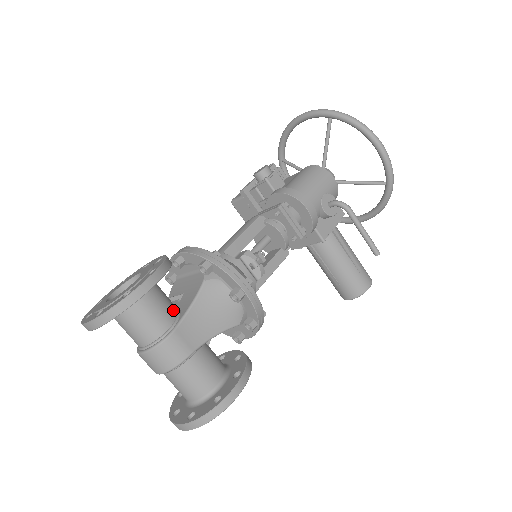
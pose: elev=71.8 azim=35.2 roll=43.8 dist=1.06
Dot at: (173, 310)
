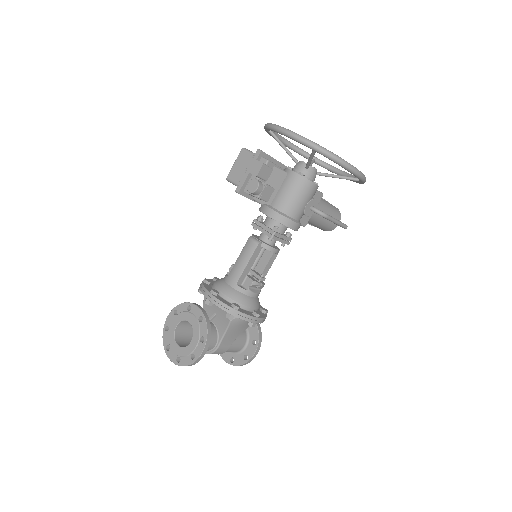
Dot at: (215, 335)
